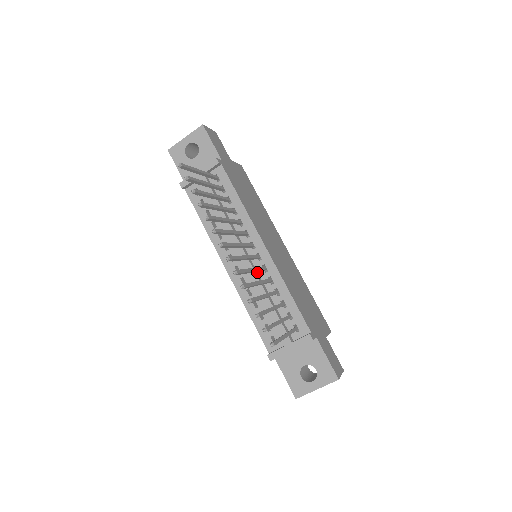
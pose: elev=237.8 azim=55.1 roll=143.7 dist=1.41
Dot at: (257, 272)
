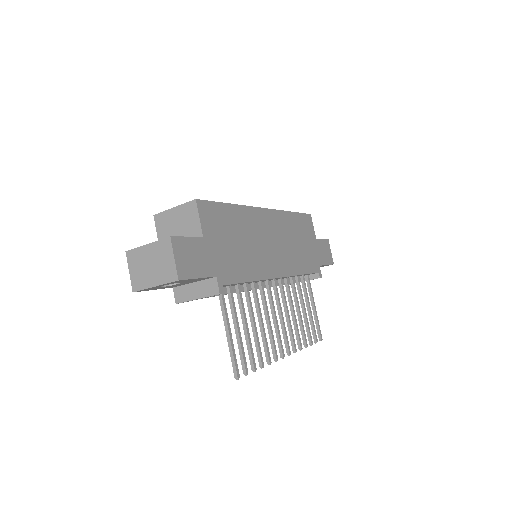
Dot at: occluded
